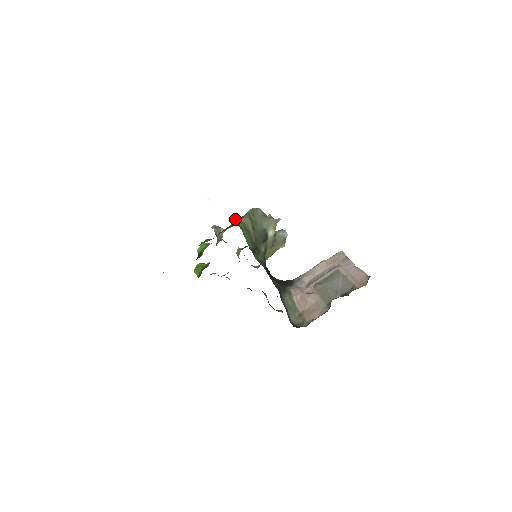
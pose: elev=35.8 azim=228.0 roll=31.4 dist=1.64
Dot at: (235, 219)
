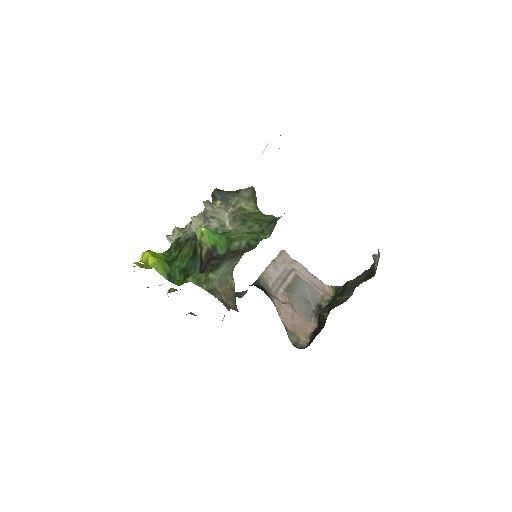
Dot at: (238, 198)
